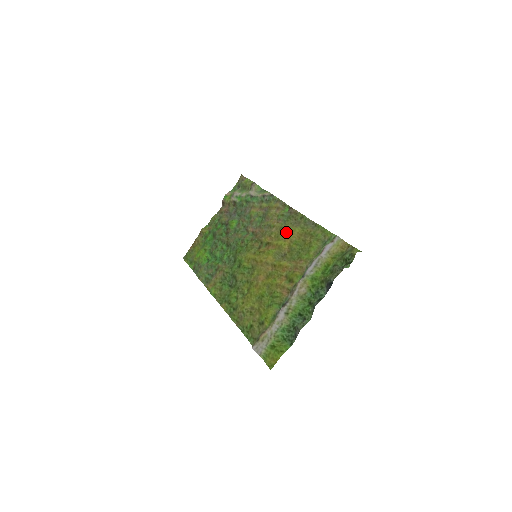
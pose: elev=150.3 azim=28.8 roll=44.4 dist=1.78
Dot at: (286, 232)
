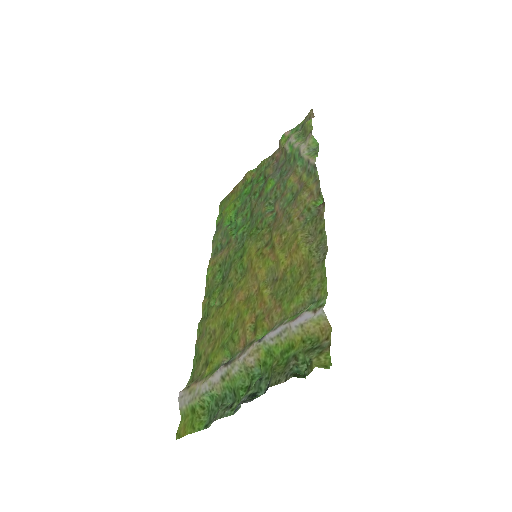
Dot at: (293, 244)
